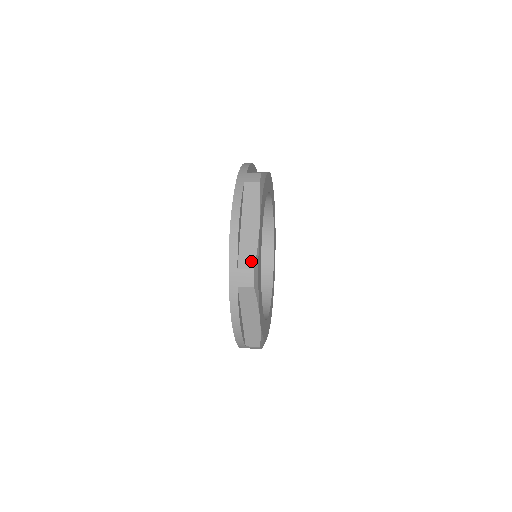
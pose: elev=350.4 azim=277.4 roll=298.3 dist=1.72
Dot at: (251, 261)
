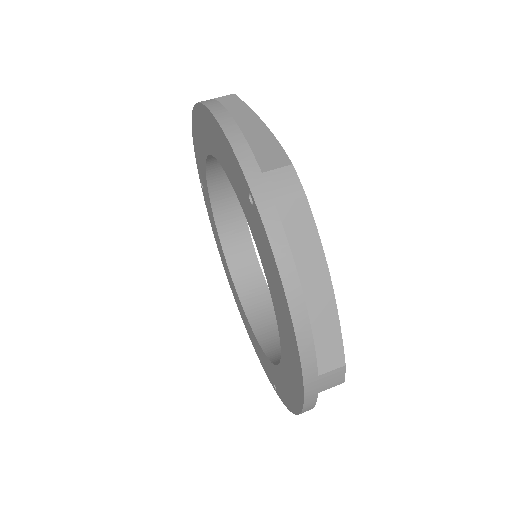
Dot at: (337, 354)
